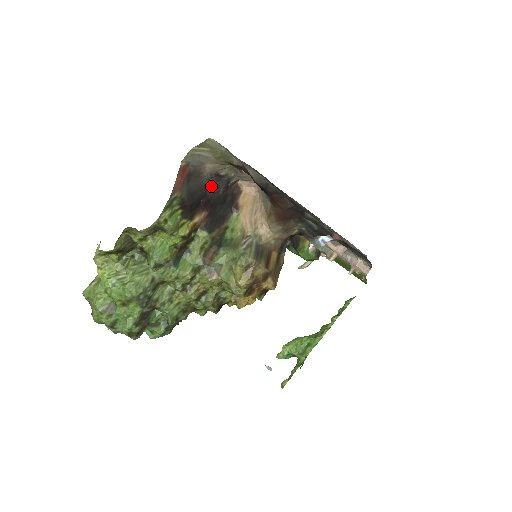
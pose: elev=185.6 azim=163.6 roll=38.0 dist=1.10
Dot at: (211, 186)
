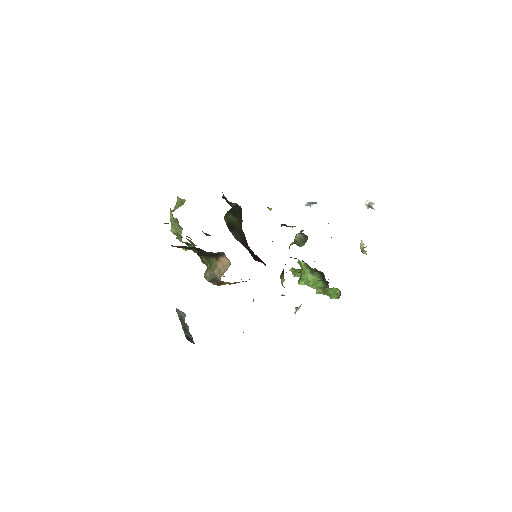
Dot at: (201, 249)
